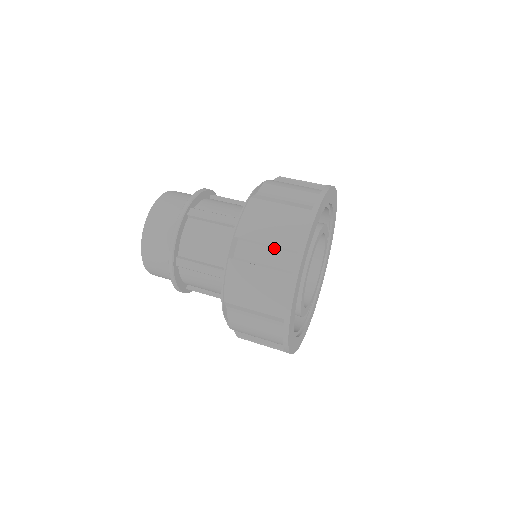
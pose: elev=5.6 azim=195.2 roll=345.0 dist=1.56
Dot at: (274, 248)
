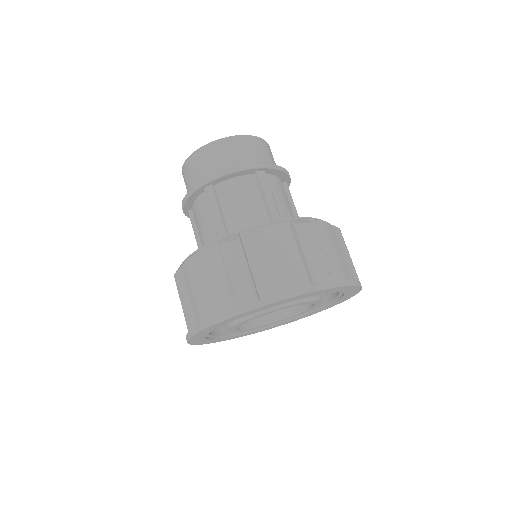
Dot at: (188, 305)
